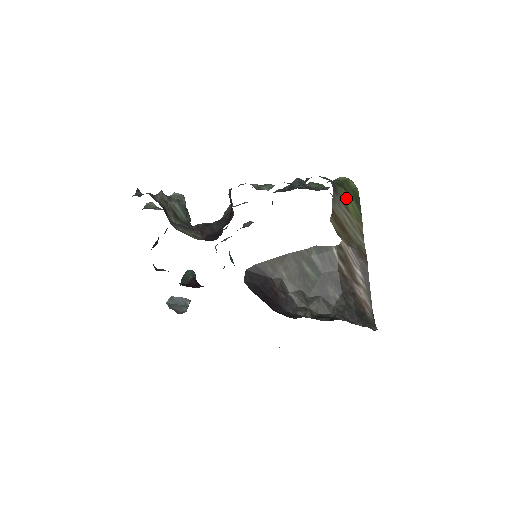
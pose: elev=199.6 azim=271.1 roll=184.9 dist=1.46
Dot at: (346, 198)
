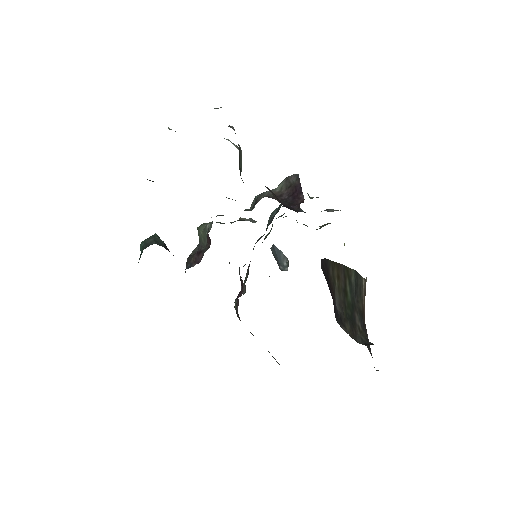
Dot at: occluded
